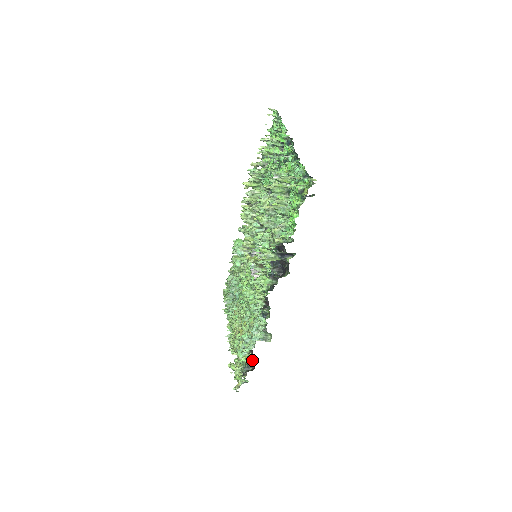
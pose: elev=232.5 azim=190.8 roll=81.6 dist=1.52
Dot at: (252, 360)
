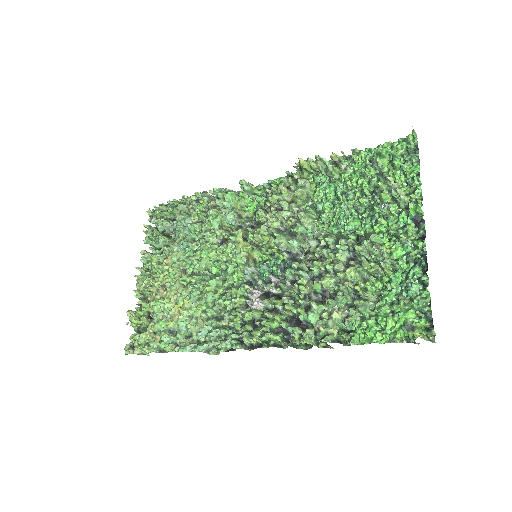
Dot at: occluded
